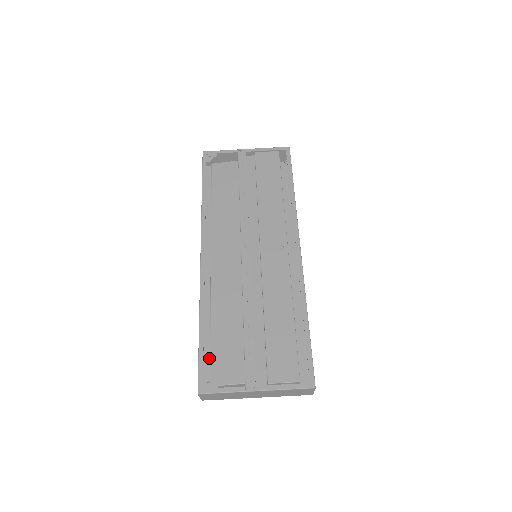
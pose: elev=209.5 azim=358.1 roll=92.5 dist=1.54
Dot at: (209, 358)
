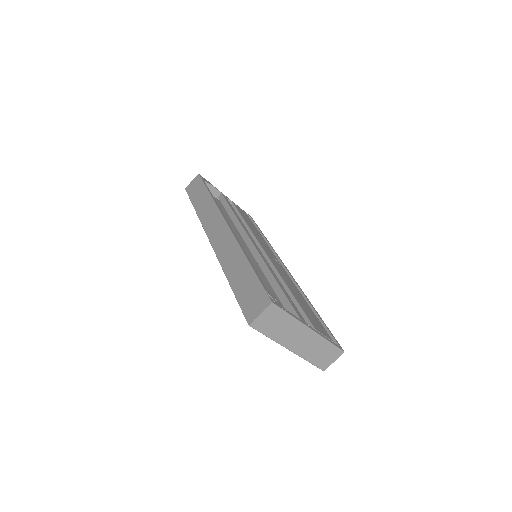
Dot at: occluded
